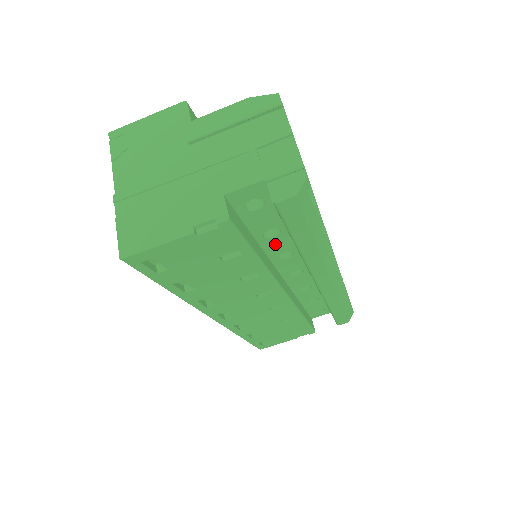
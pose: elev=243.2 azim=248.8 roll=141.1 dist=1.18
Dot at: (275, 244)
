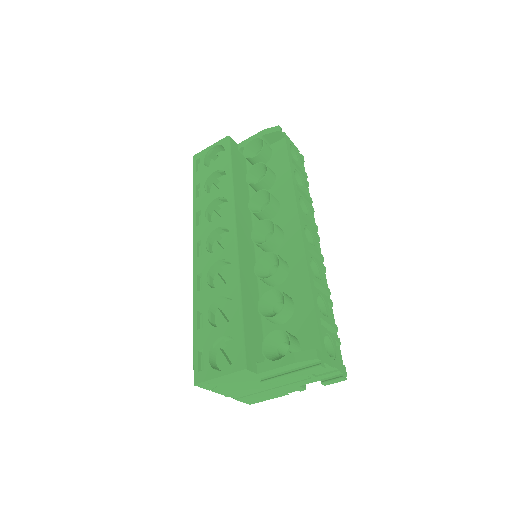
Dot at: occluded
